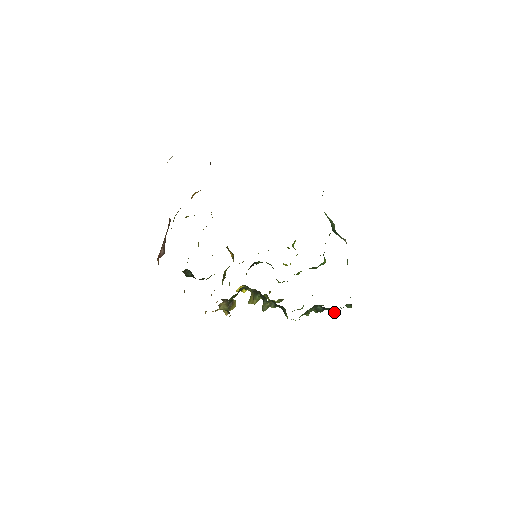
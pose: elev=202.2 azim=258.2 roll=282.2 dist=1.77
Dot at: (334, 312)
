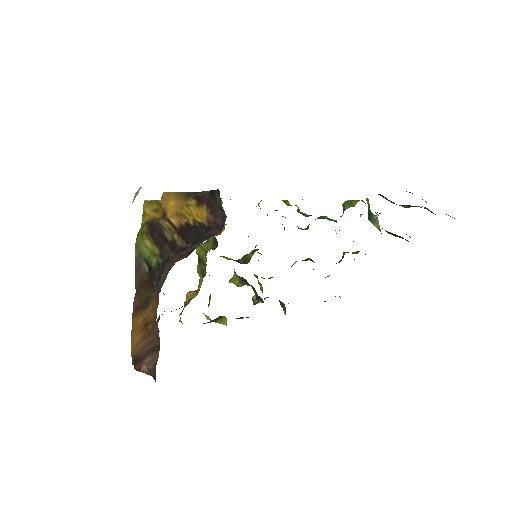
Dot at: (340, 297)
